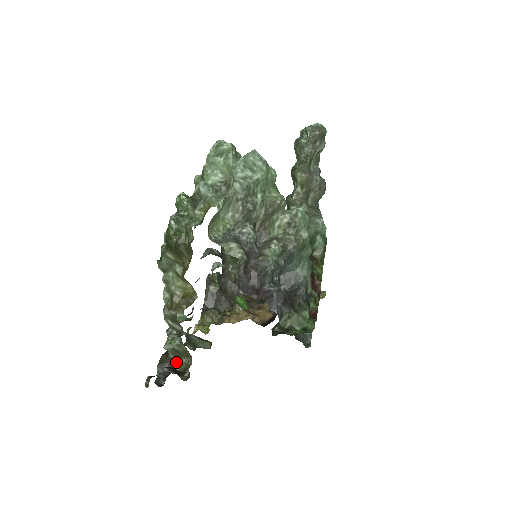
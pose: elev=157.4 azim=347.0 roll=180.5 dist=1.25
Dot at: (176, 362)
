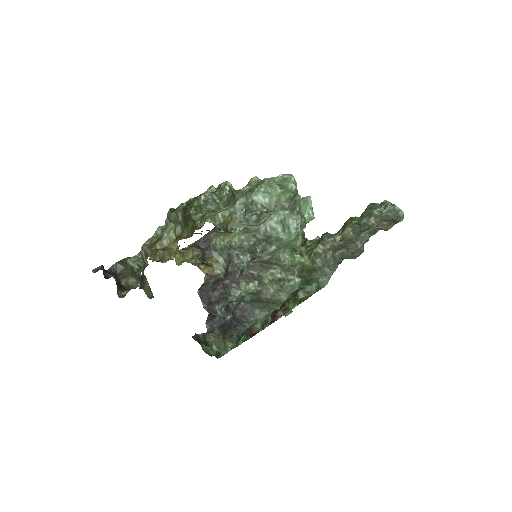
Dot at: (128, 275)
